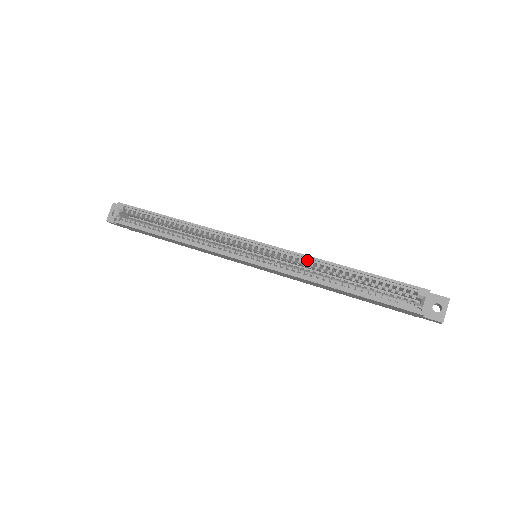
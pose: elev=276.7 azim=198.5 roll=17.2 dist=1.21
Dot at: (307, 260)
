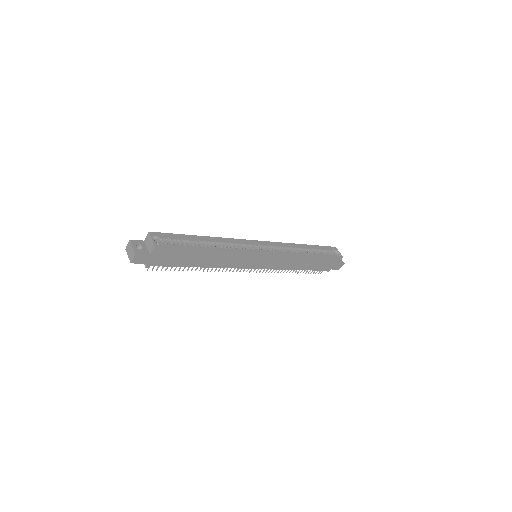
Dot at: (288, 246)
